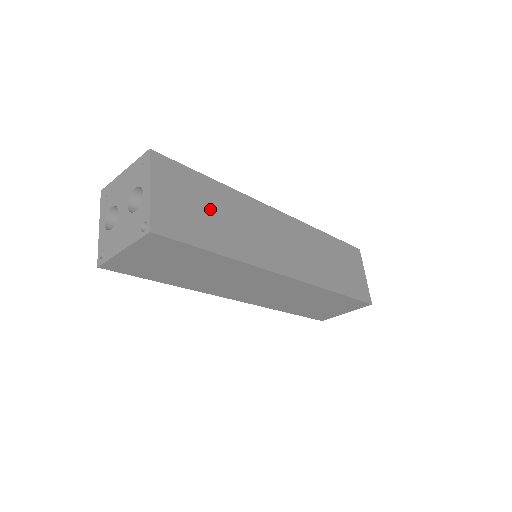
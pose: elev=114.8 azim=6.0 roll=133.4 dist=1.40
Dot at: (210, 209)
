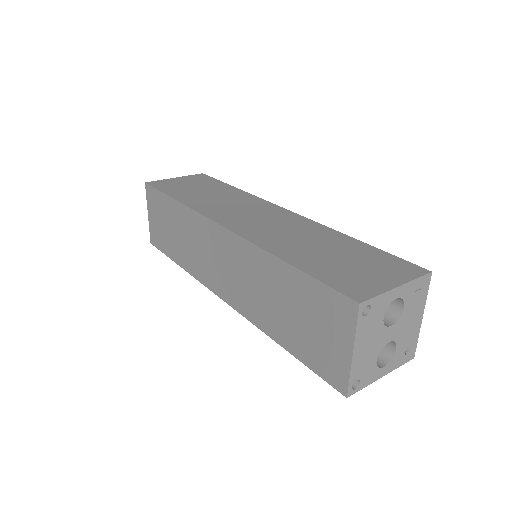
Dot at: (204, 190)
